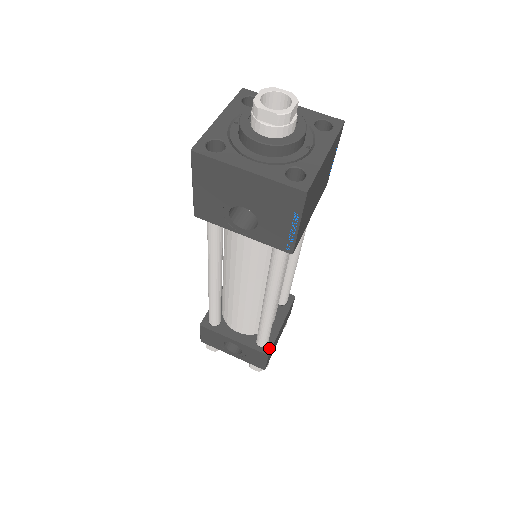
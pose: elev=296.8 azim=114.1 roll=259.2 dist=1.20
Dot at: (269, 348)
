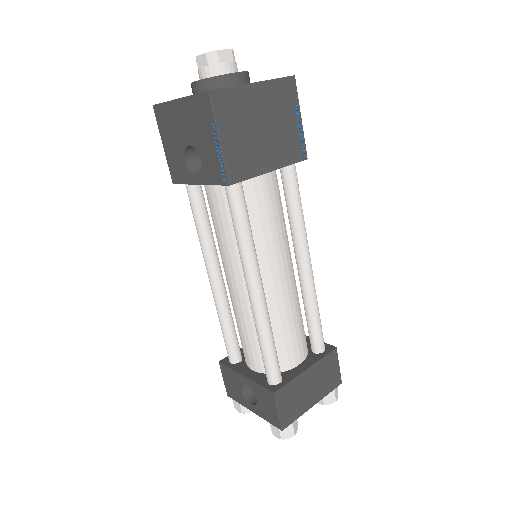
Dot at: (279, 386)
